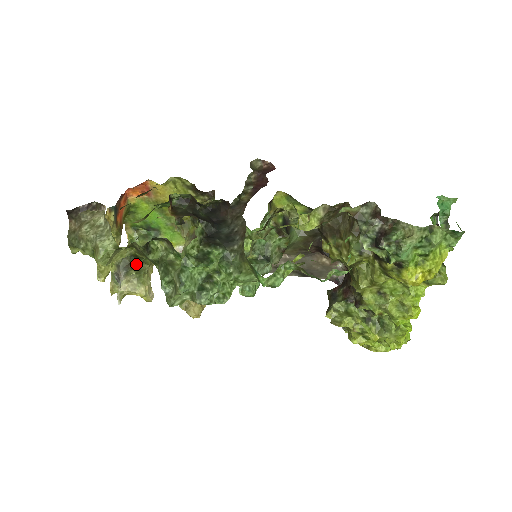
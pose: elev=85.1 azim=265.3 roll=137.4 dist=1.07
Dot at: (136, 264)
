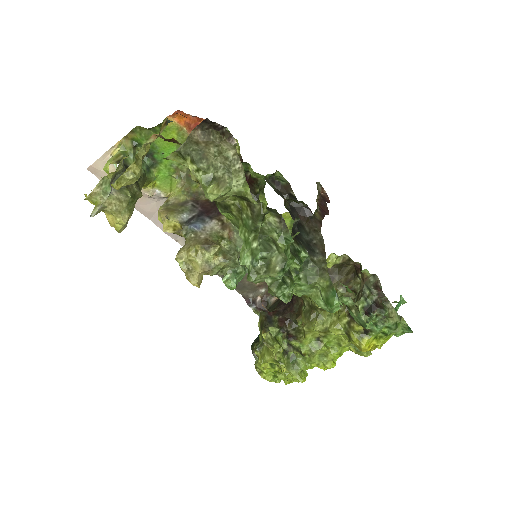
Dot at: (133, 186)
